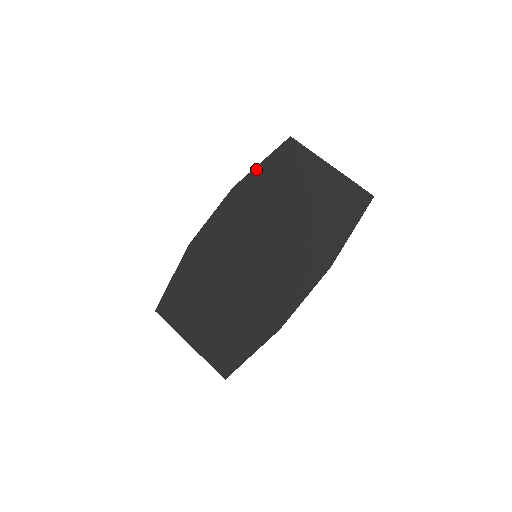
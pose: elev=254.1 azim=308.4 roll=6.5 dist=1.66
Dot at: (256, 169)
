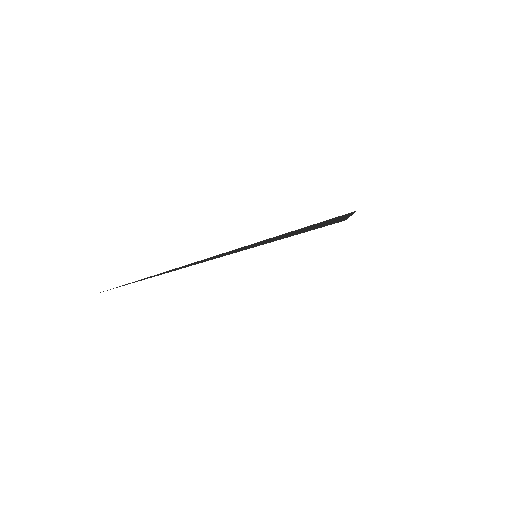
Dot at: occluded
